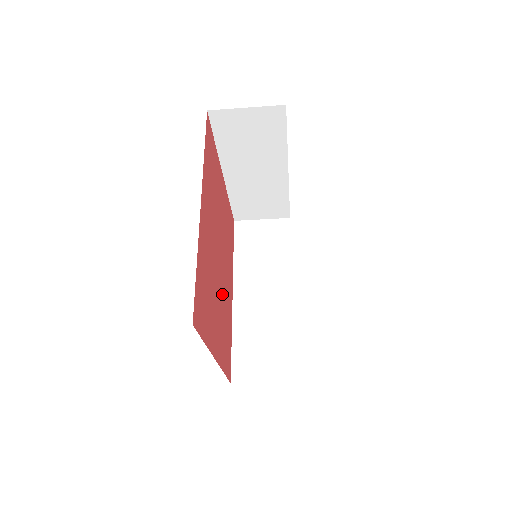
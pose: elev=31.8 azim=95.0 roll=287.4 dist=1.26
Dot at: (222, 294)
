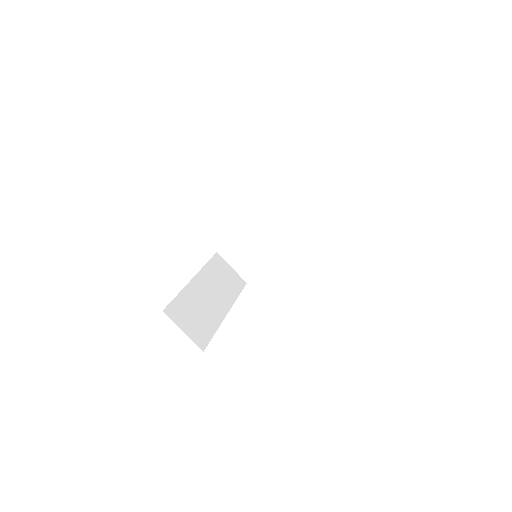
Dot at: occluded
